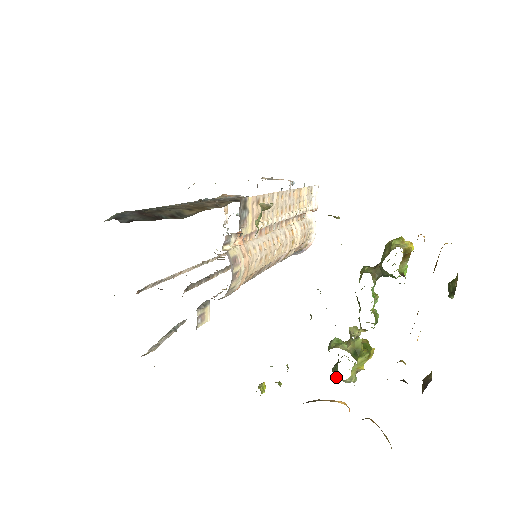
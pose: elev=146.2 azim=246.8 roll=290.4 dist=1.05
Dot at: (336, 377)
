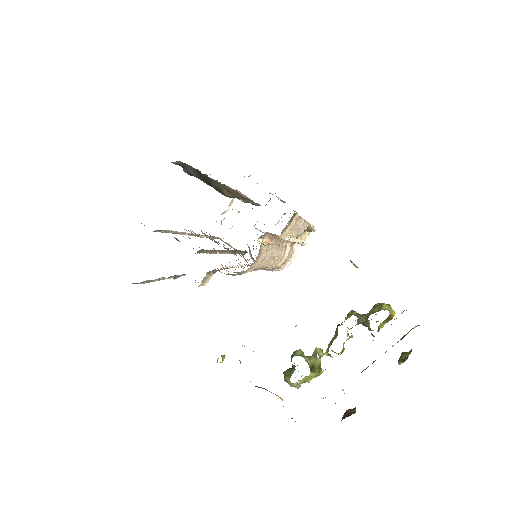
Dot at: (287, 378)
